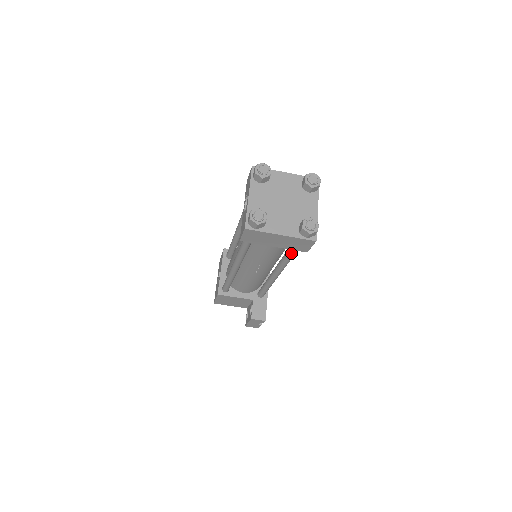
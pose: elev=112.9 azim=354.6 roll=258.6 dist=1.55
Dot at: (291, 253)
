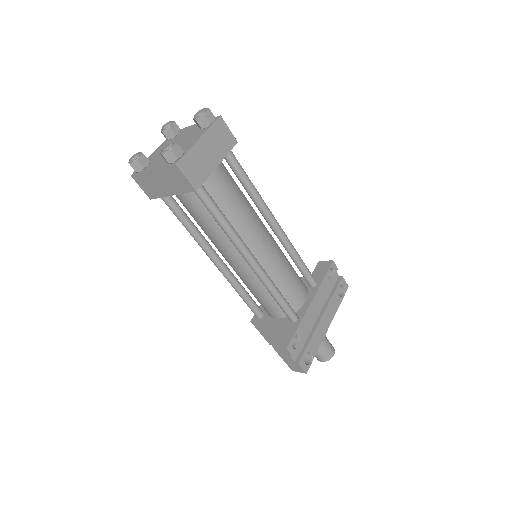
Dot at: (206, 207)
